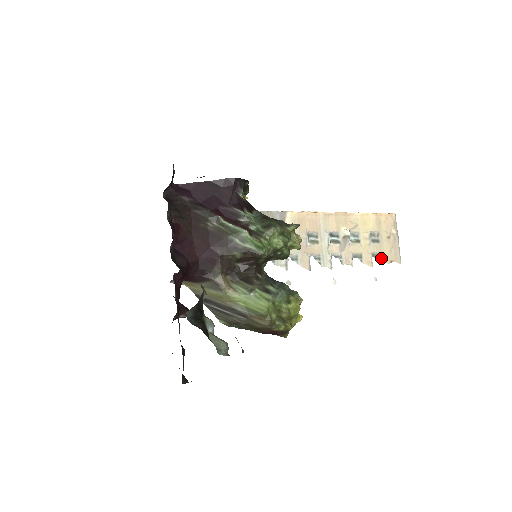
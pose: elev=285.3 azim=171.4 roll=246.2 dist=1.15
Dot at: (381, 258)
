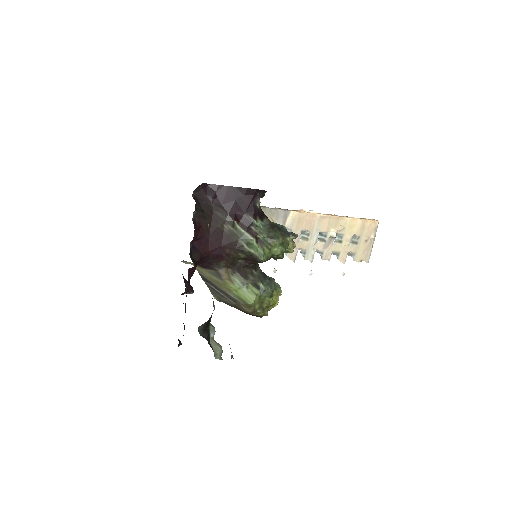
Dot at: (354, 257)
